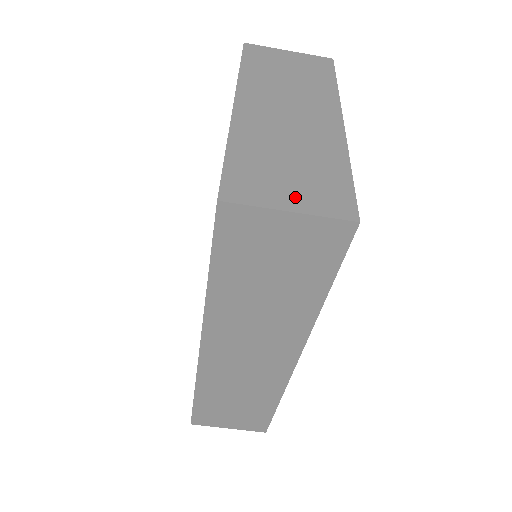
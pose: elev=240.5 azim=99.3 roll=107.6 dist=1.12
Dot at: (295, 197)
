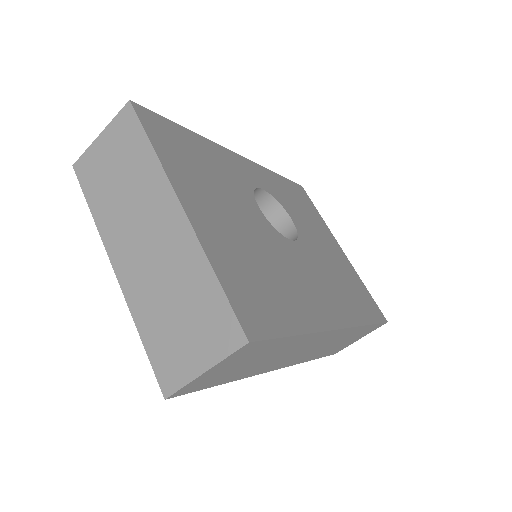
Dot at: (200, 352)
